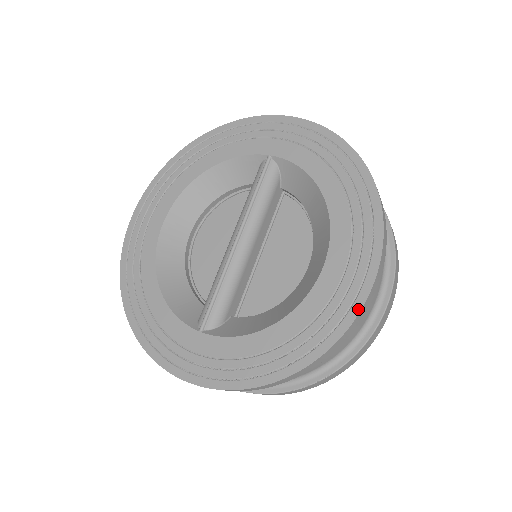
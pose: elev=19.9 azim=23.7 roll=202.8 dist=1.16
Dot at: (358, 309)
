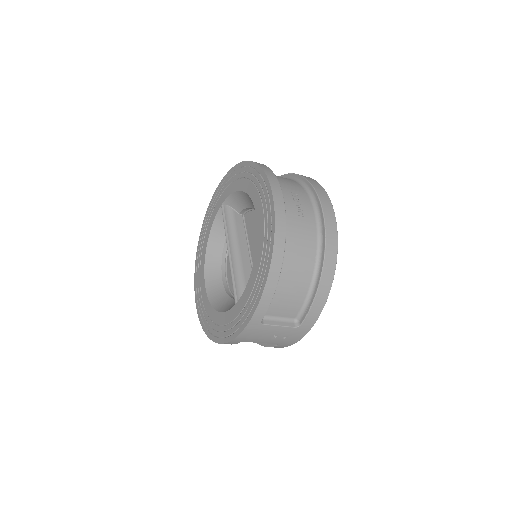
Dot at: (273, 210)
